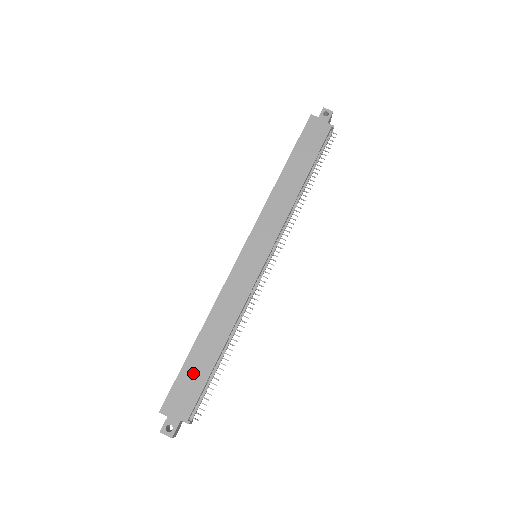
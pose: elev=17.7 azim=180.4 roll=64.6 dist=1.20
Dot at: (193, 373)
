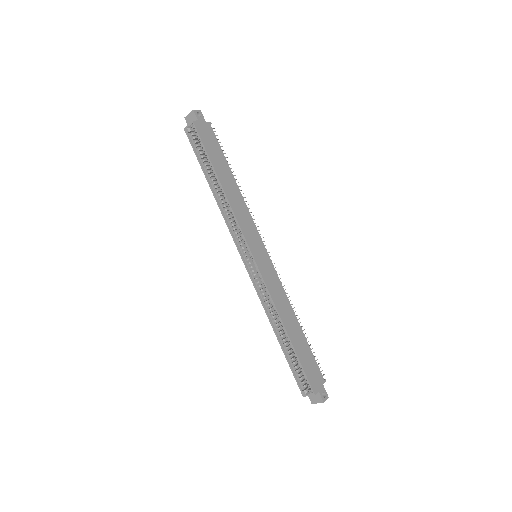
Dot at: (305, 356)
